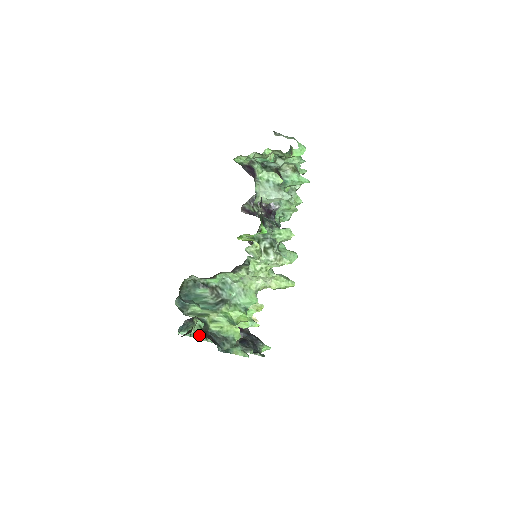
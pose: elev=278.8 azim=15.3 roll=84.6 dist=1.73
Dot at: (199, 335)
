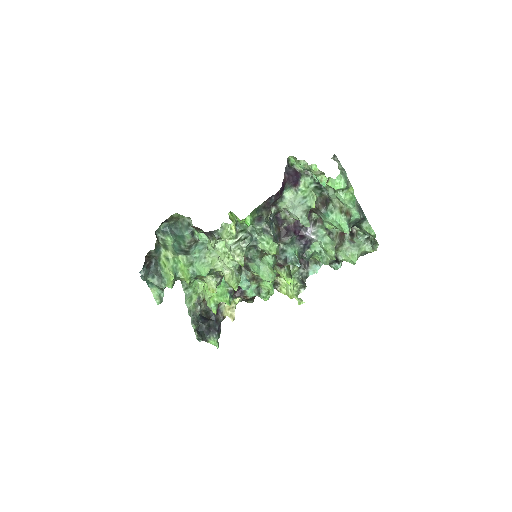
Dot at: (186, 283)
